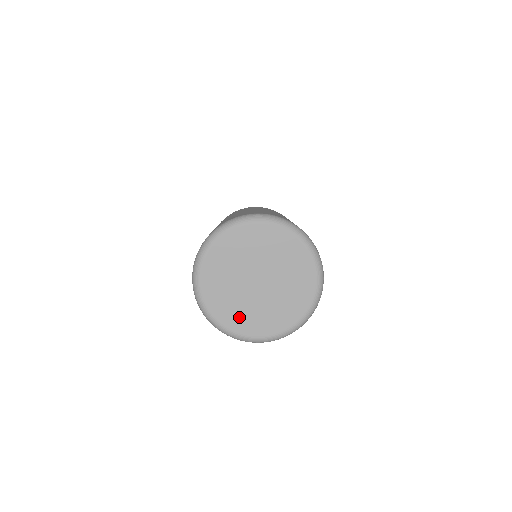
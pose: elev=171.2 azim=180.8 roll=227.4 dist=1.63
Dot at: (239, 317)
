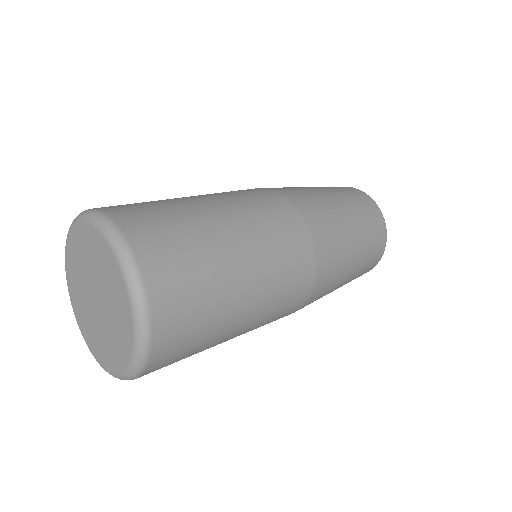
Dot at: (109, 352)
